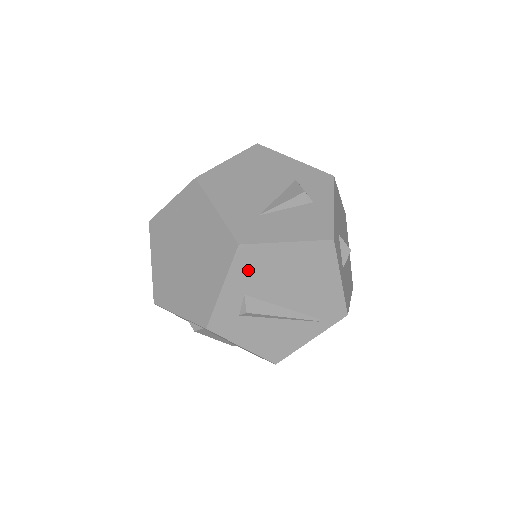
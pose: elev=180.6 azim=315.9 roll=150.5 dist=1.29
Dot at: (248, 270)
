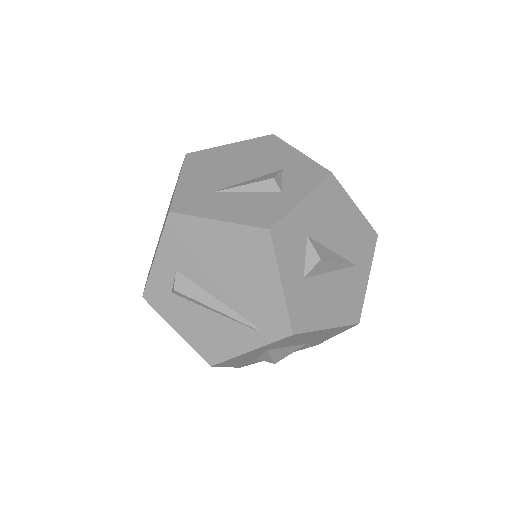
Dot at: (179, 243)
